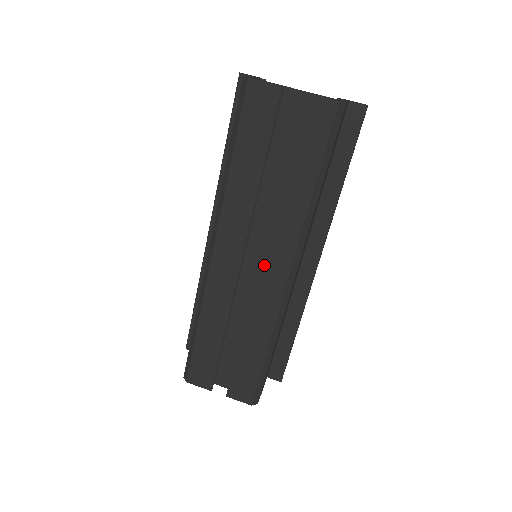
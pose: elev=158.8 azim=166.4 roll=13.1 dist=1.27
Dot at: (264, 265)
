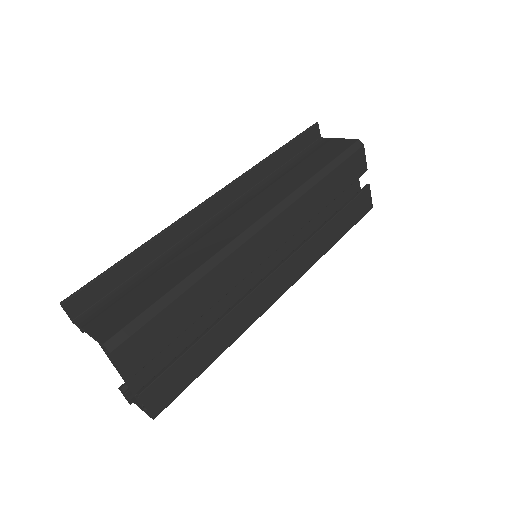
Dot at: (281, 270)
